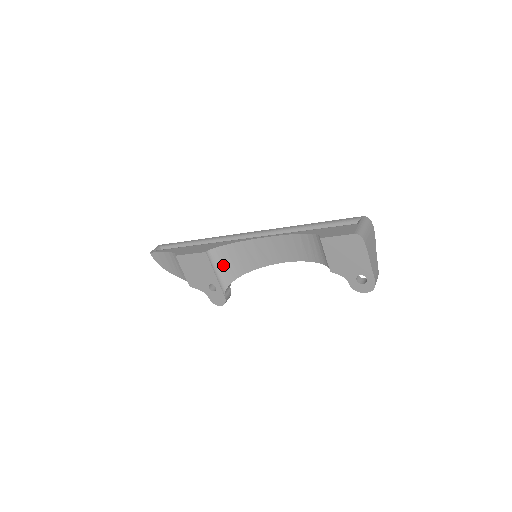
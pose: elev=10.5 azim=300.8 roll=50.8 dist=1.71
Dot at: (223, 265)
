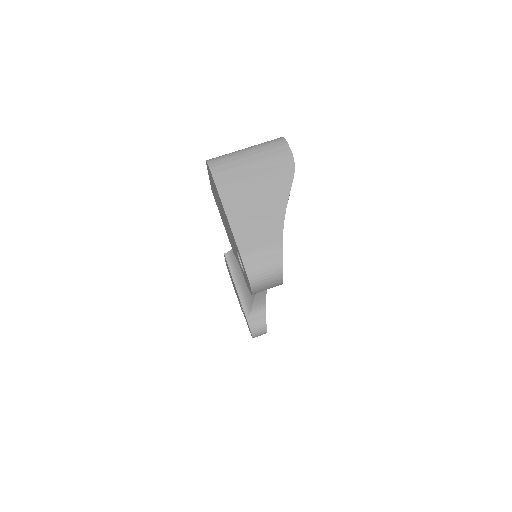
Dot at: occluded
